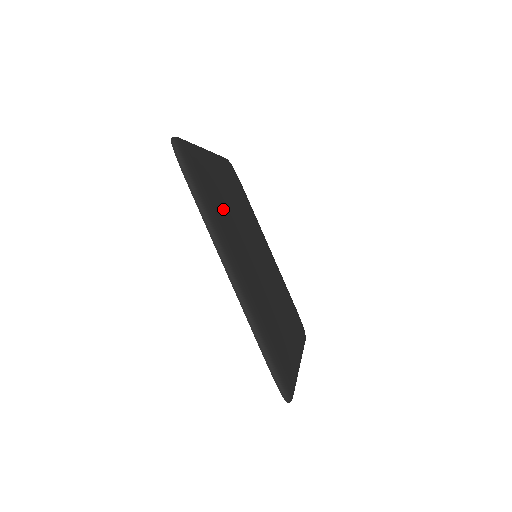
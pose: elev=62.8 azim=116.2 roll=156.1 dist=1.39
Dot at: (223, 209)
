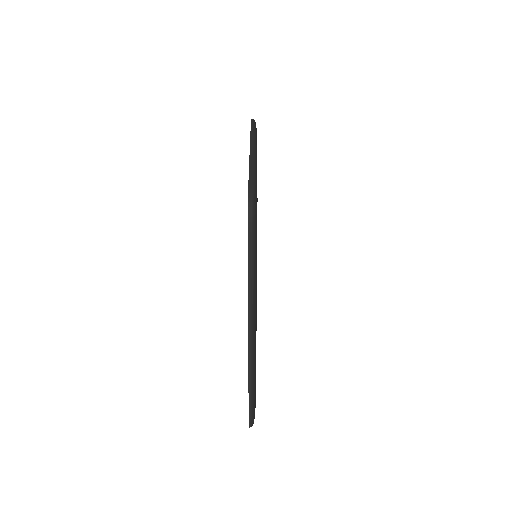
Dot at: occluded
